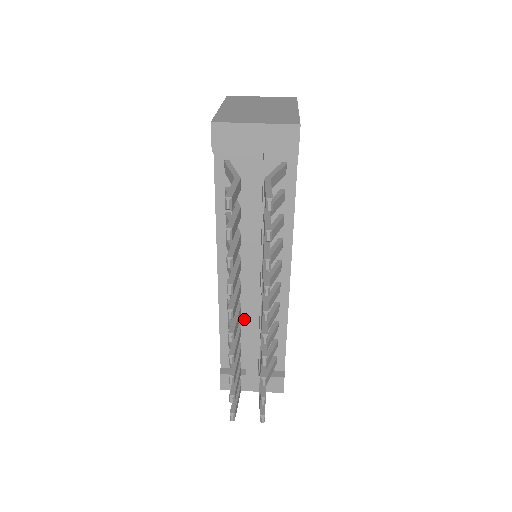
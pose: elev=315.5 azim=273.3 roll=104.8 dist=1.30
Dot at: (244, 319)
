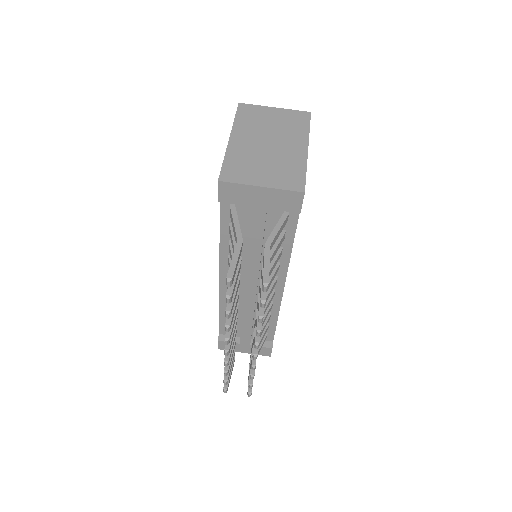
Dot at: (241, 308)
